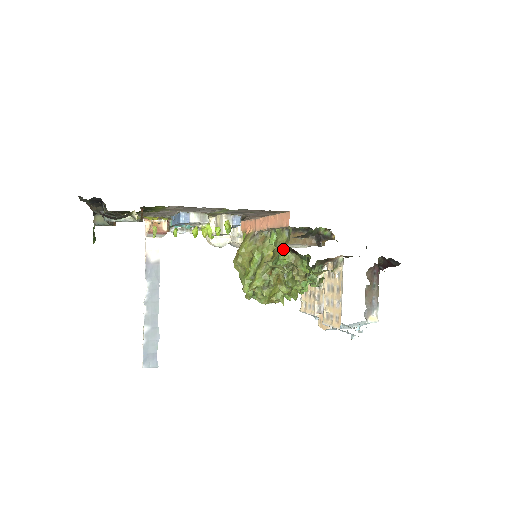
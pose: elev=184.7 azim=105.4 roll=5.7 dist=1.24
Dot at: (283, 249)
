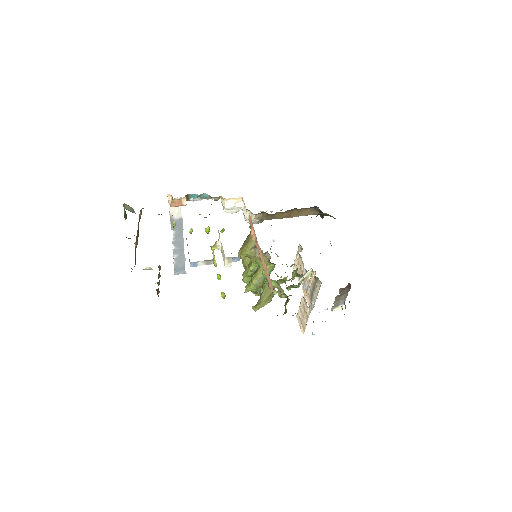
Dot at: (266, 304)
